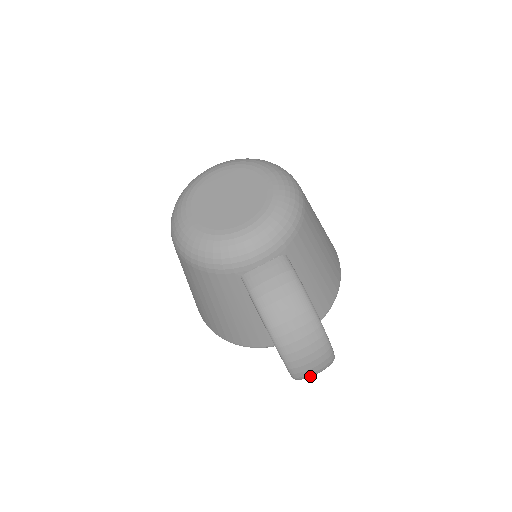
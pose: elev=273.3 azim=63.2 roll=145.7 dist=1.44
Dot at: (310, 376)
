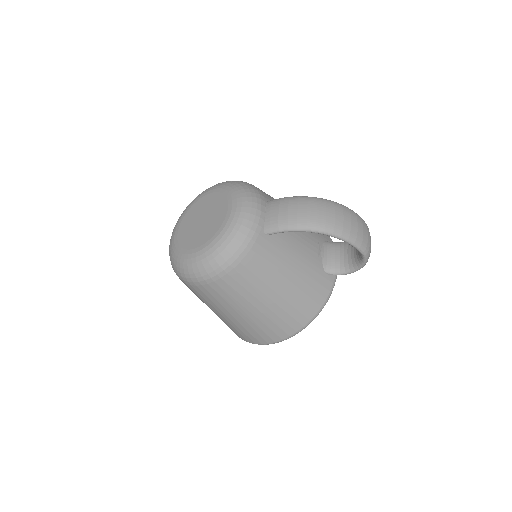
Dot at: (370, 243)
